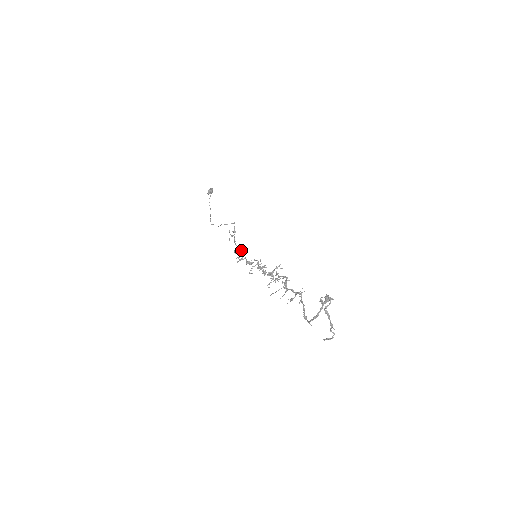
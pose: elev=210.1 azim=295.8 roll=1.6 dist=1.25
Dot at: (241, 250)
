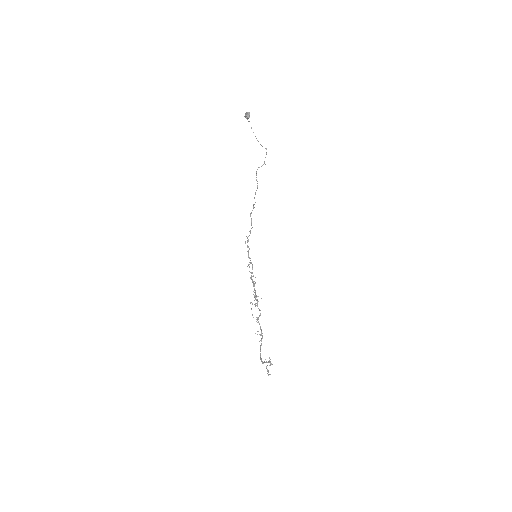
Dot at: (250, 232)
